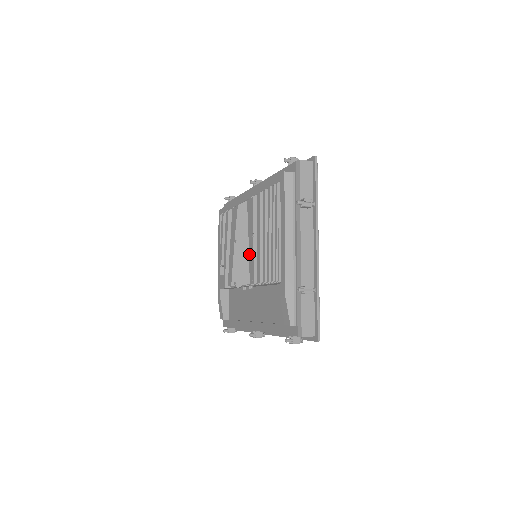
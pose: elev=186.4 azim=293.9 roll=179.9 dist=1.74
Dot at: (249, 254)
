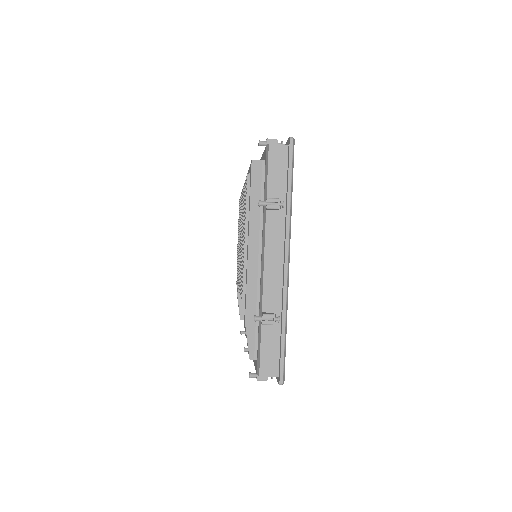
Dot at: (240, 256)
